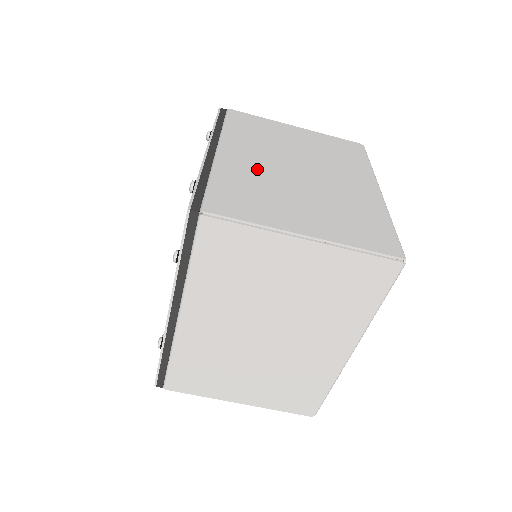
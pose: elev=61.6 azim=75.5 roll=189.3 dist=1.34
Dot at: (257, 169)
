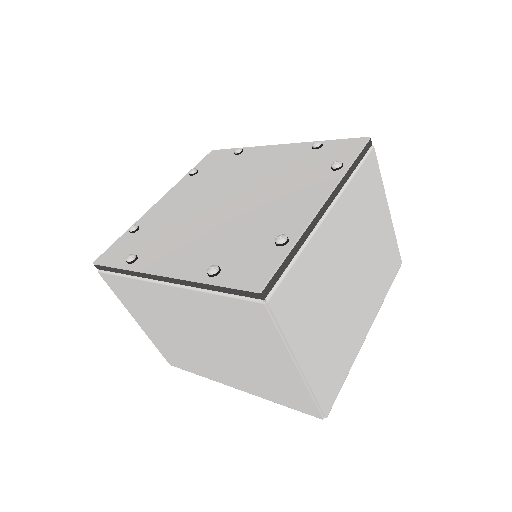
Dot at: (331, 260)
